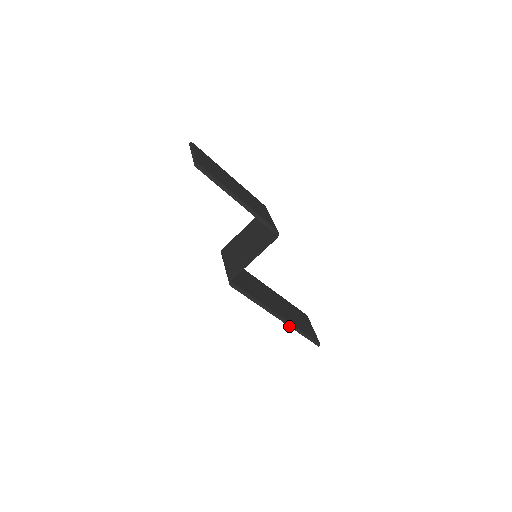
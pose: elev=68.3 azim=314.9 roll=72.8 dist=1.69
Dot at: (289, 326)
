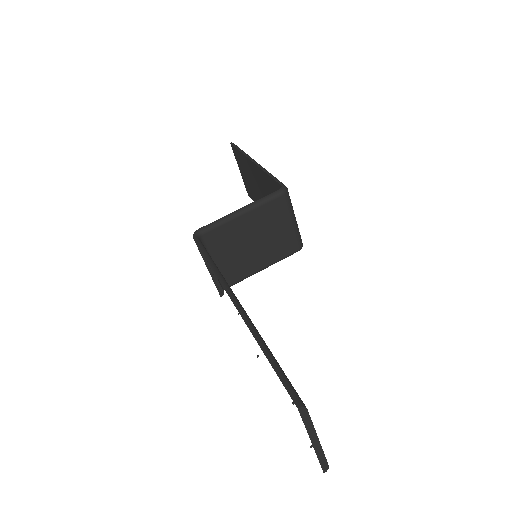
Dot at: (246, 324)
